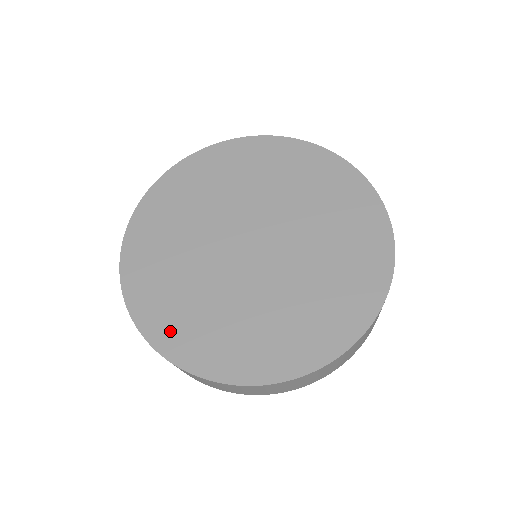
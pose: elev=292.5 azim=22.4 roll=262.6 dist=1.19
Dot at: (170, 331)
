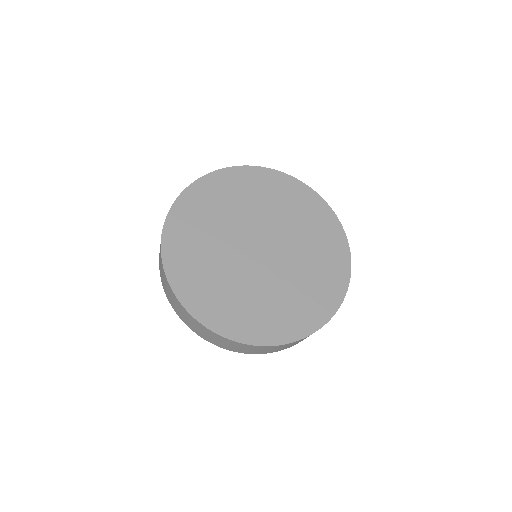
Dot at: (192, 291)
